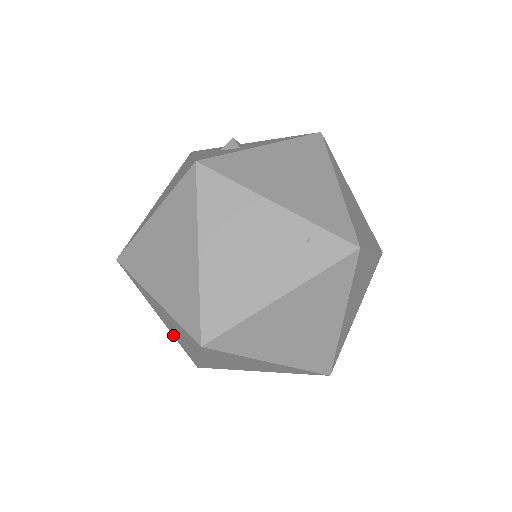
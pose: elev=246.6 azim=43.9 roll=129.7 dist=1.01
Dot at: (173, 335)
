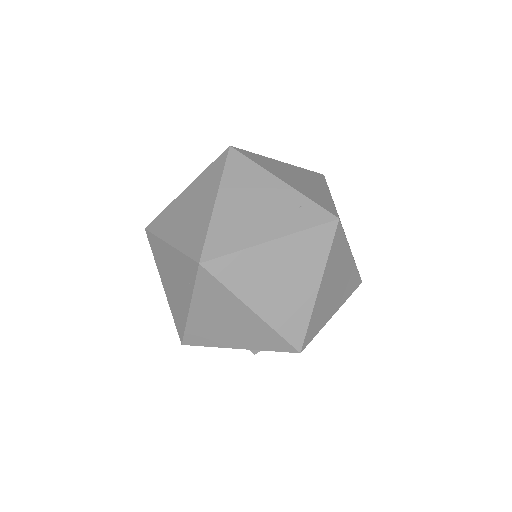
Dot at: (170, 306)
